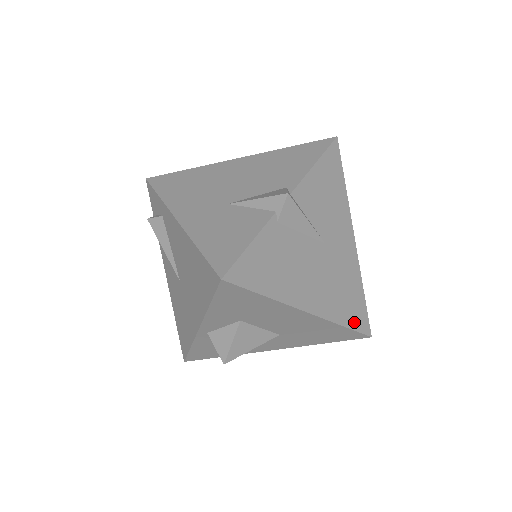
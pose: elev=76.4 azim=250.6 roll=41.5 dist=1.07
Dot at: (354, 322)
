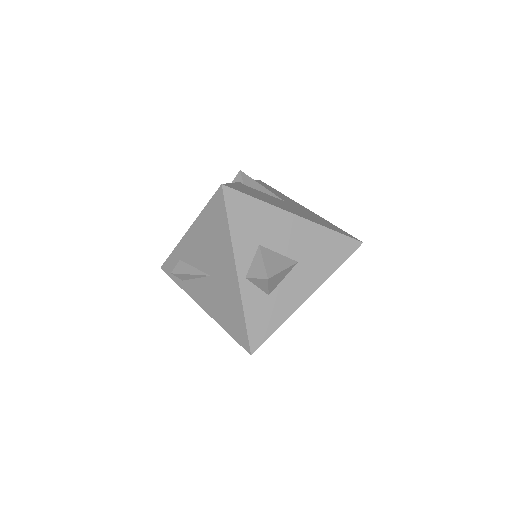
Dot at: (340, 232)
